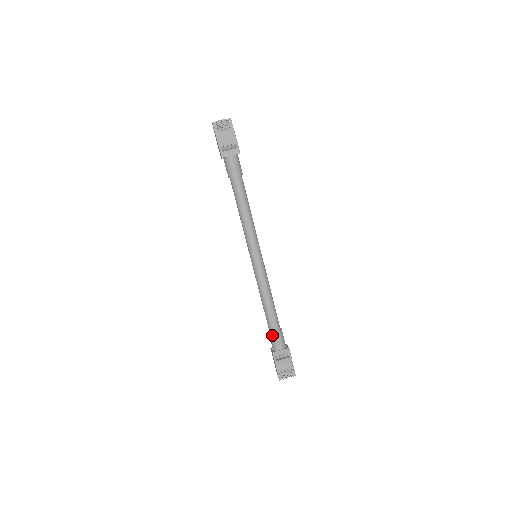
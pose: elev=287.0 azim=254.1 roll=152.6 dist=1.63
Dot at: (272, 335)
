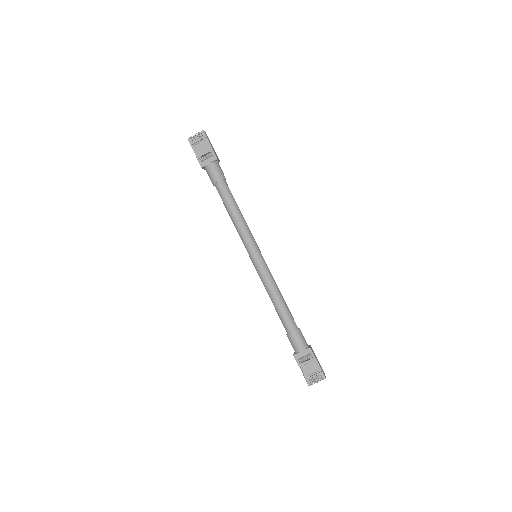
Dot at: (289, 336)
